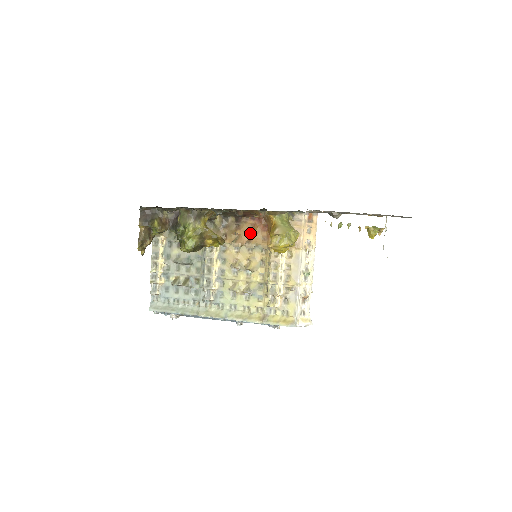
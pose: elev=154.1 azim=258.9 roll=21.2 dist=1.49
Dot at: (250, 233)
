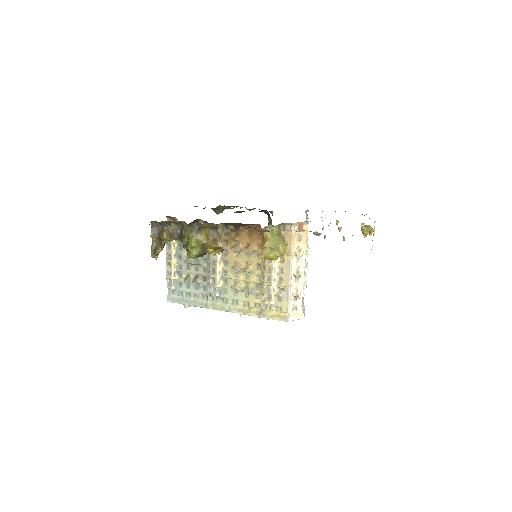
Dot at: (247, 240)
